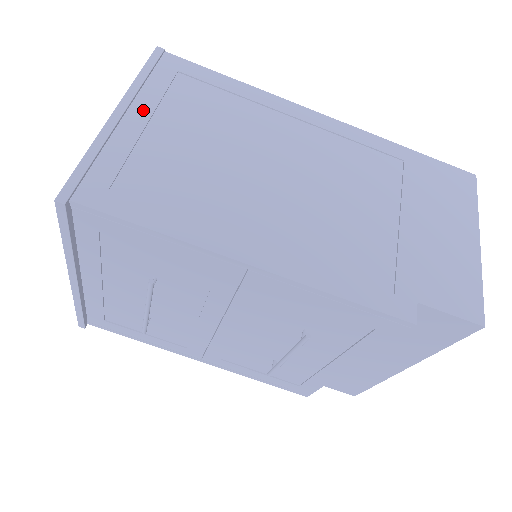
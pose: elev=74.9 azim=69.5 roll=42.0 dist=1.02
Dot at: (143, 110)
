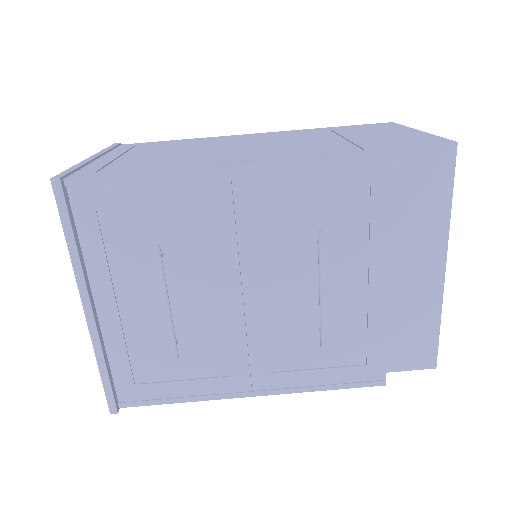
Dot at: (113, 155)
